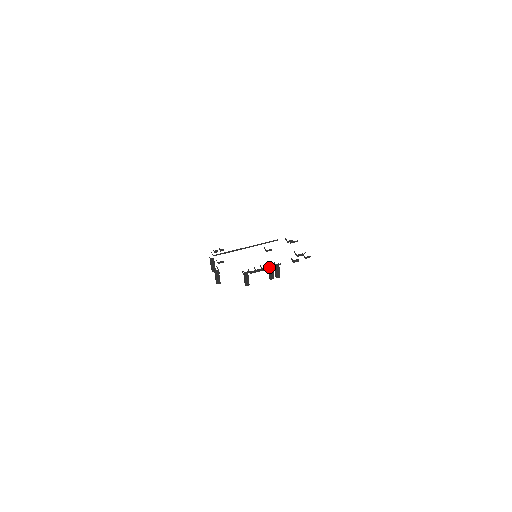
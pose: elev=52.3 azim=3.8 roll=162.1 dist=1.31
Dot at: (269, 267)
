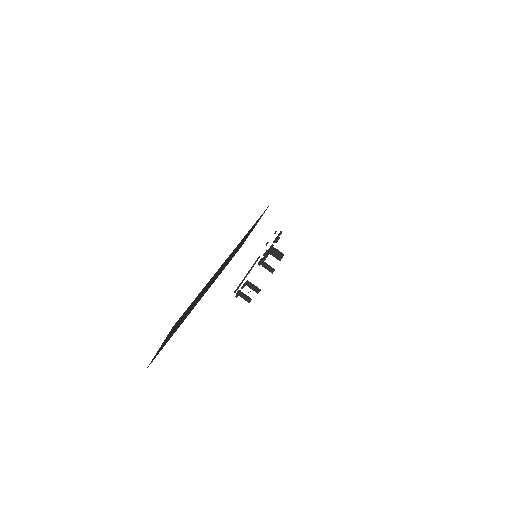
Dot at: (269, 250)
